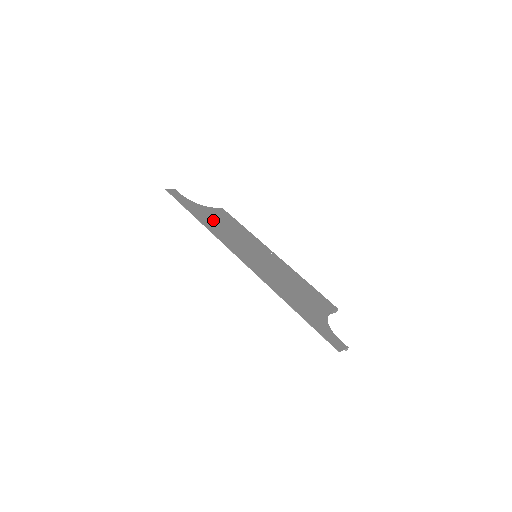
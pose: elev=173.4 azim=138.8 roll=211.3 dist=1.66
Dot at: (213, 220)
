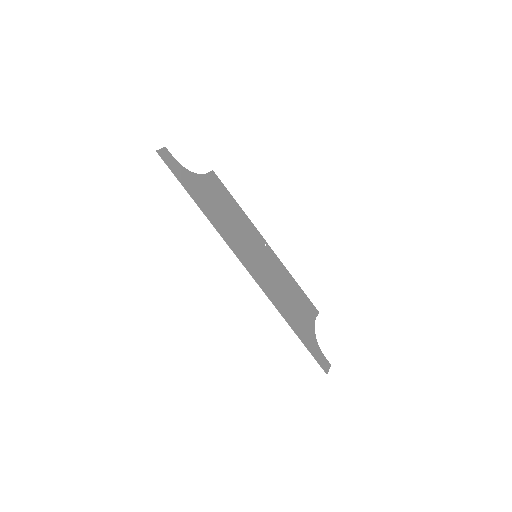
Dot at: (212, 202)
